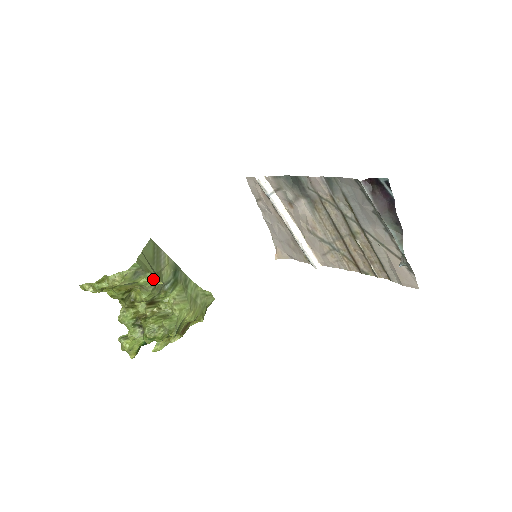
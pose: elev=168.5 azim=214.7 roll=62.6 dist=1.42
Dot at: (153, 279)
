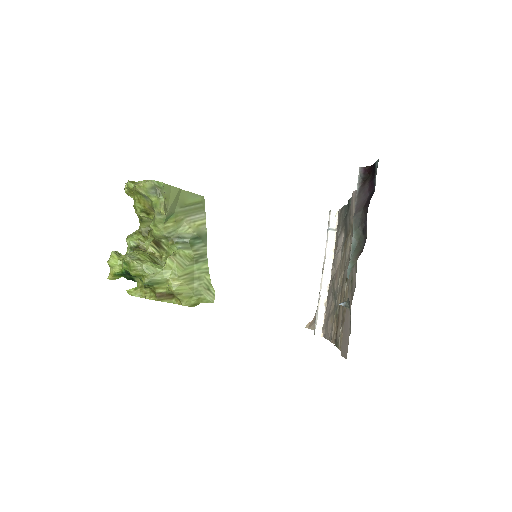
Dot at: (161, 204)
